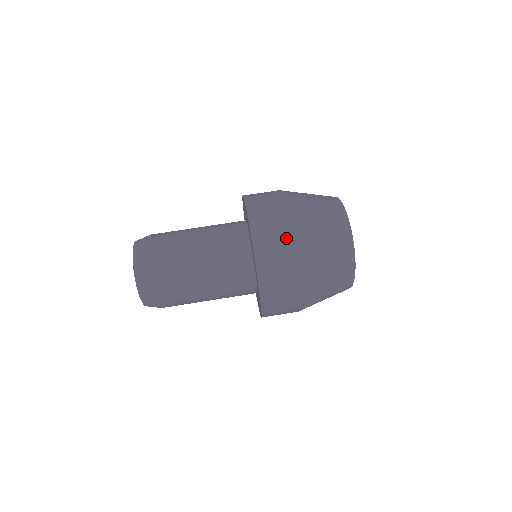
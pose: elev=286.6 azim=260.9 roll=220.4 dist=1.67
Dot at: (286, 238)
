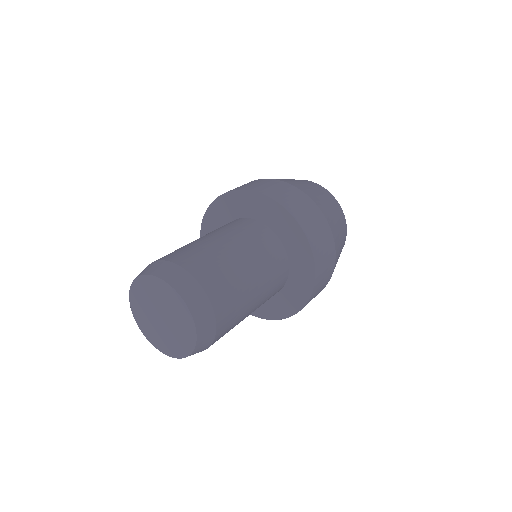
Dot at: (303, 197)
